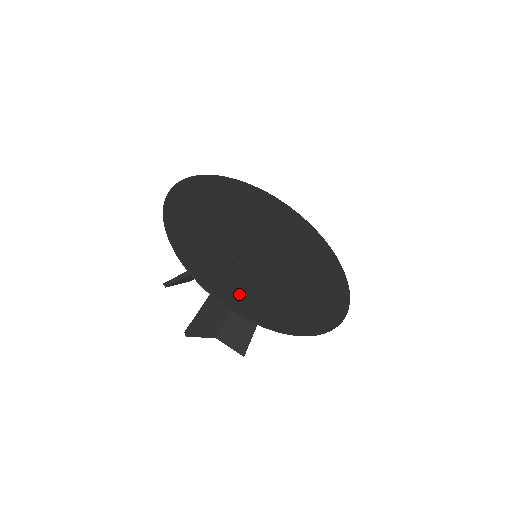
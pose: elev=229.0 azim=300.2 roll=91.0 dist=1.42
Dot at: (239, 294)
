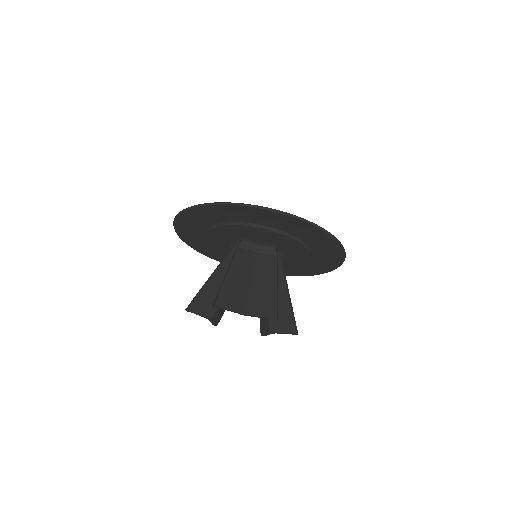
Dot at: (242, 212)
